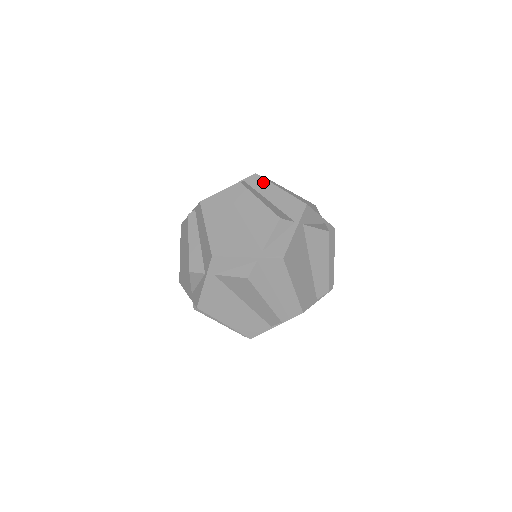
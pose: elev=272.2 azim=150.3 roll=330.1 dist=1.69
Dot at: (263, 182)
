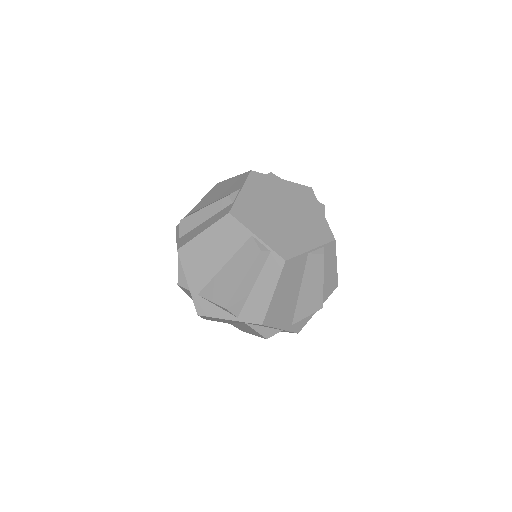
Dot at: (333, 253)
